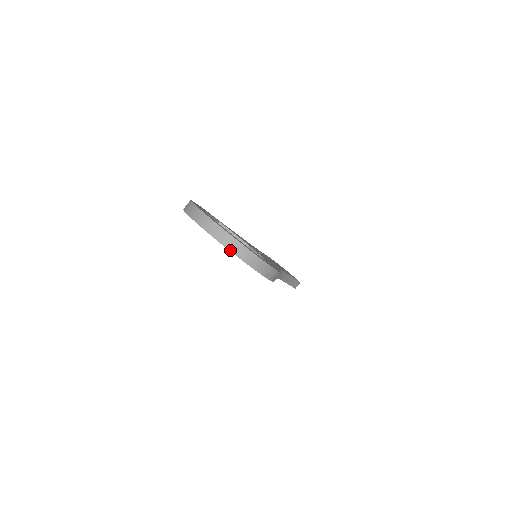
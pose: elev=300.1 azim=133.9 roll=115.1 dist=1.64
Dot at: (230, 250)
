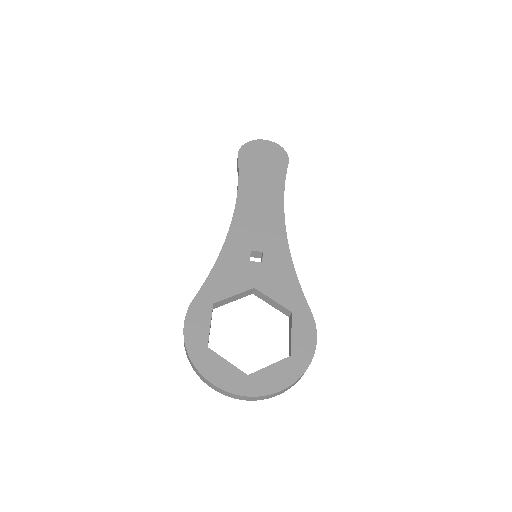
Dot at: occluded
